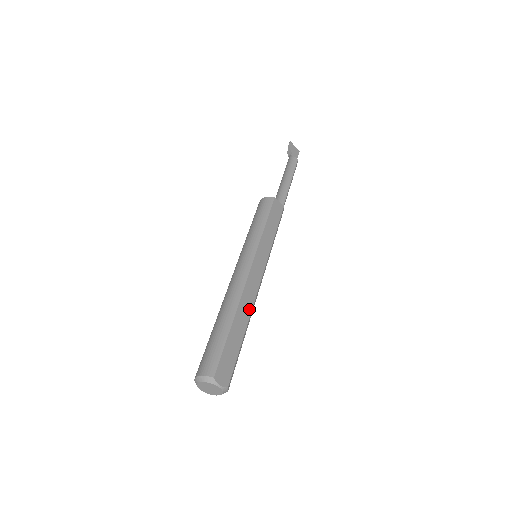
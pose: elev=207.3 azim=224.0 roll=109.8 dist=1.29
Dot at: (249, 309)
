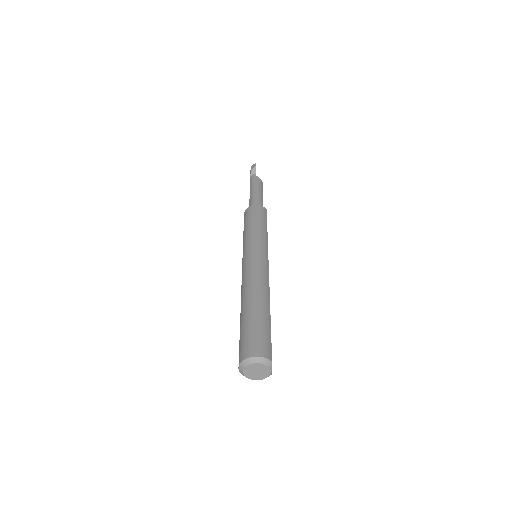
Dot at: occluded
